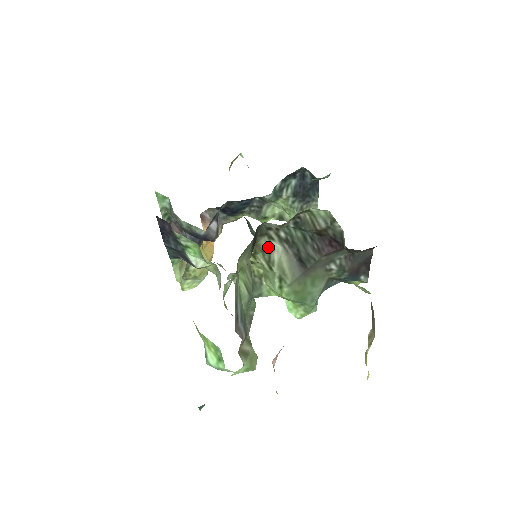
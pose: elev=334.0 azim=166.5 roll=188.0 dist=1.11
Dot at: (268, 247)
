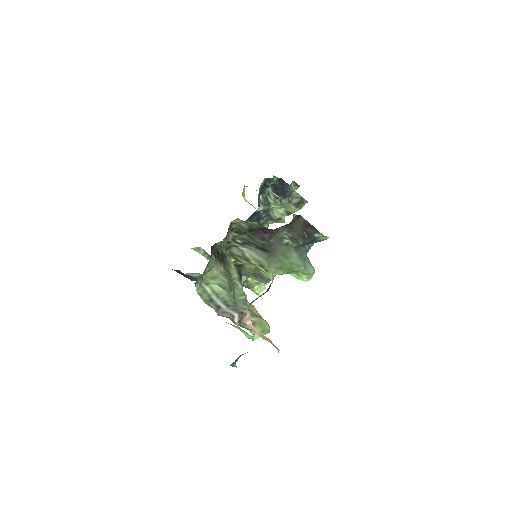
Dot at: (240, 252)
